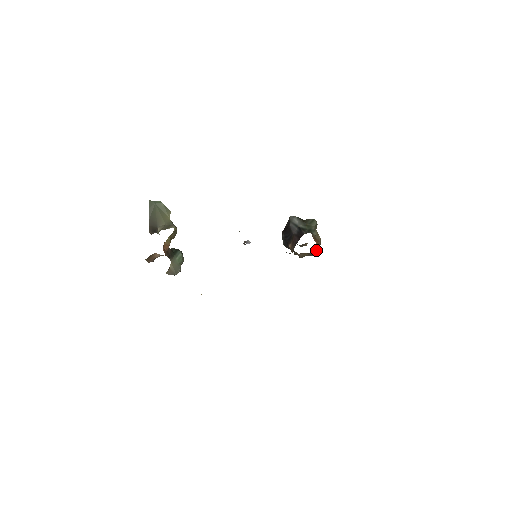
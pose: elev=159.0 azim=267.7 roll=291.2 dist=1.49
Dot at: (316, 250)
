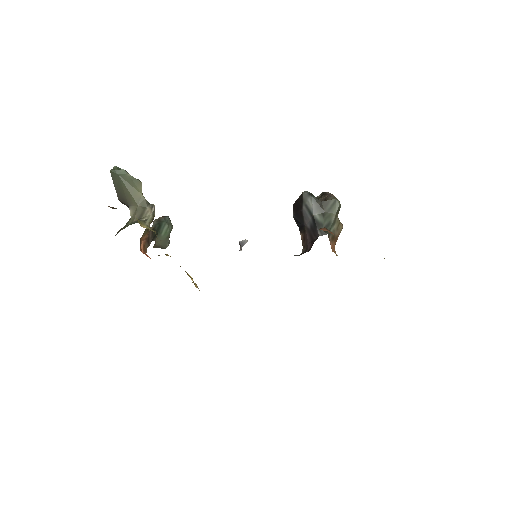
Dot at: occluded
